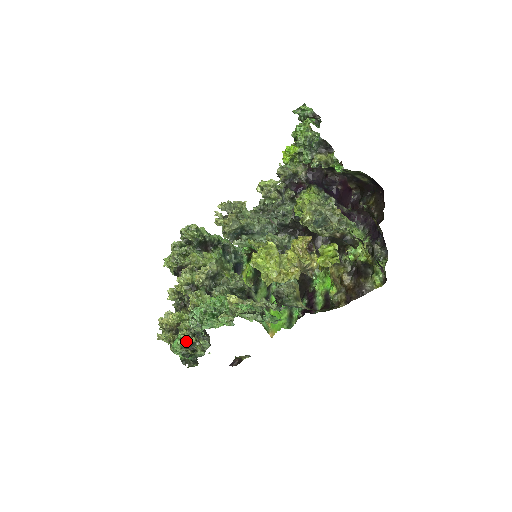
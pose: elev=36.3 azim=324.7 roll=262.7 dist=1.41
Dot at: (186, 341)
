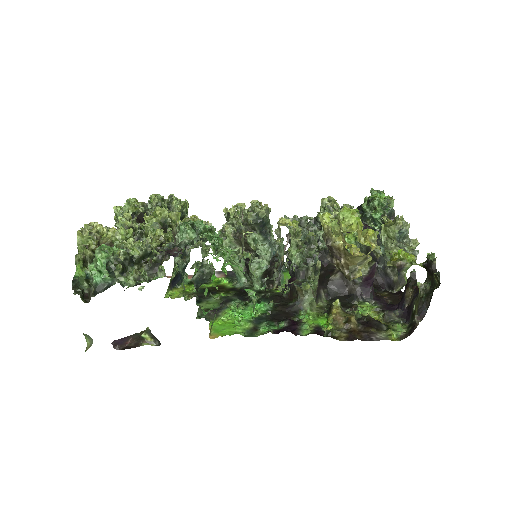
Dot at: (128, 253)
